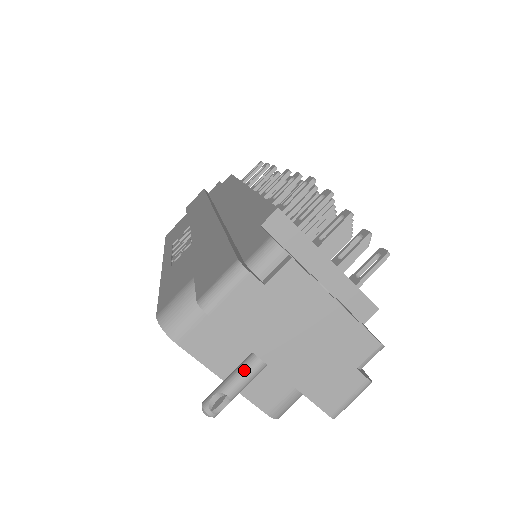
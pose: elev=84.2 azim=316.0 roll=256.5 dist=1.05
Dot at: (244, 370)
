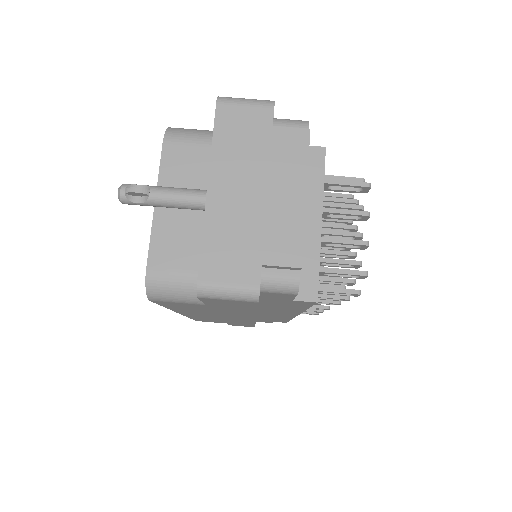
Dot at: (183, 189)
